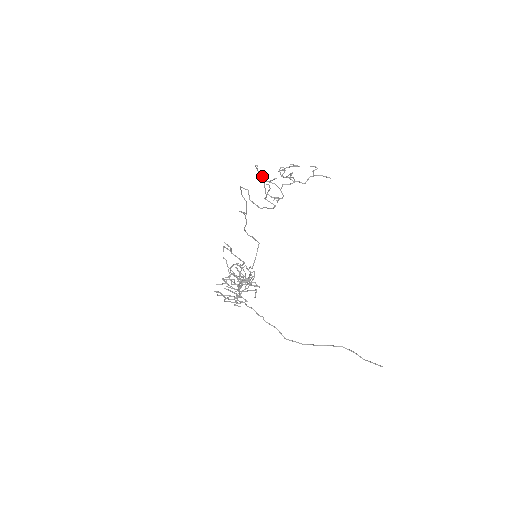
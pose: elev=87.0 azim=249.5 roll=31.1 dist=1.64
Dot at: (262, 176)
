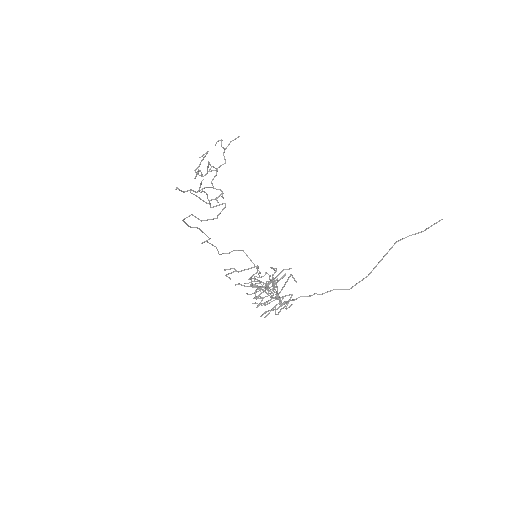
Dot at: occluded
